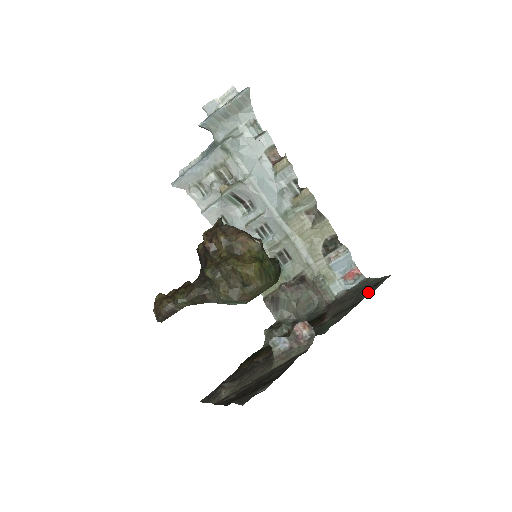
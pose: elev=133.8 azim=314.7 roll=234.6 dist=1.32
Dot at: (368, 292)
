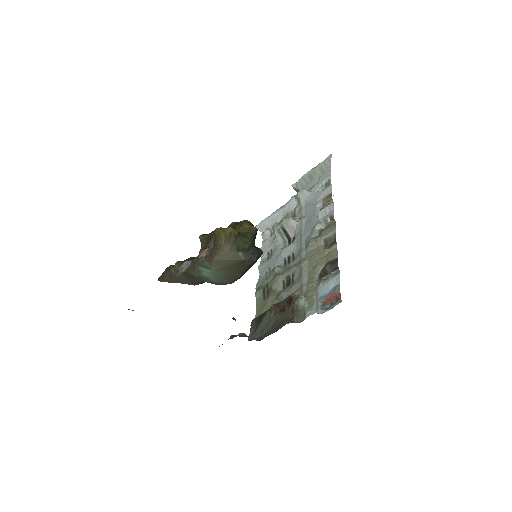
Dot at: occluded
